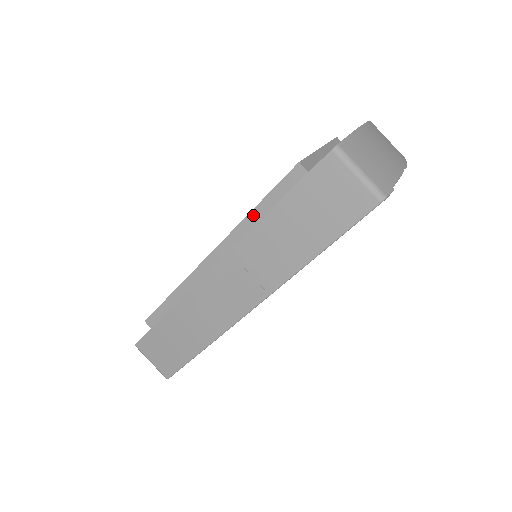
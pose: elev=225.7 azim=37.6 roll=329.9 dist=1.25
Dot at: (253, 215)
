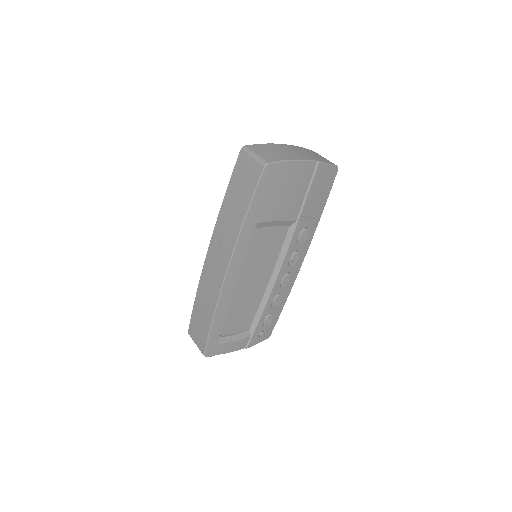
Dot at: occluded
